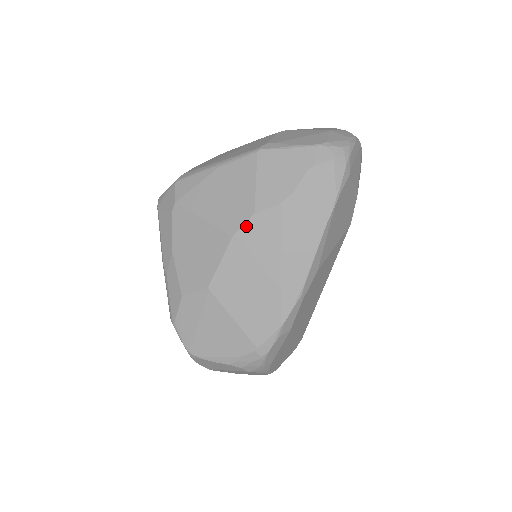
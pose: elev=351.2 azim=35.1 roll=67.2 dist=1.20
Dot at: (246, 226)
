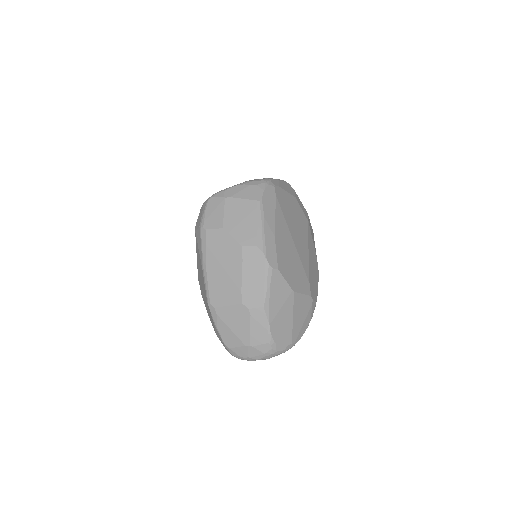
Dot at: occluded
